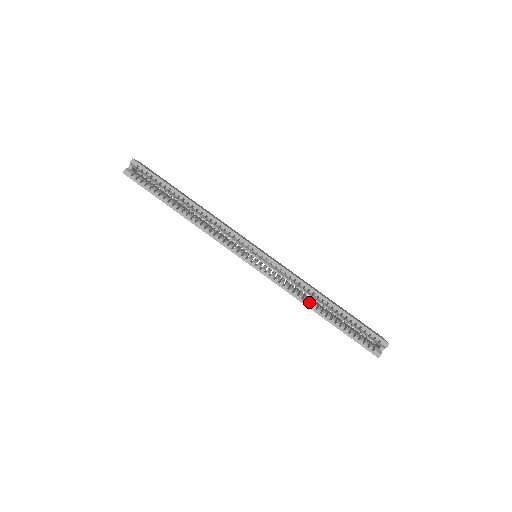
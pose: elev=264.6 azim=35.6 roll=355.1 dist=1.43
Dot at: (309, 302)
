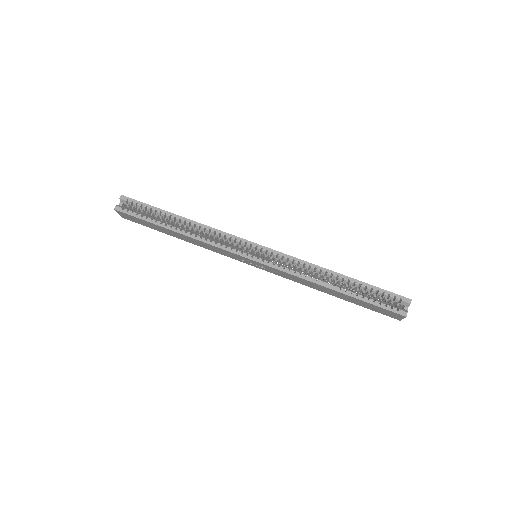
Dot at: (319, 280)
